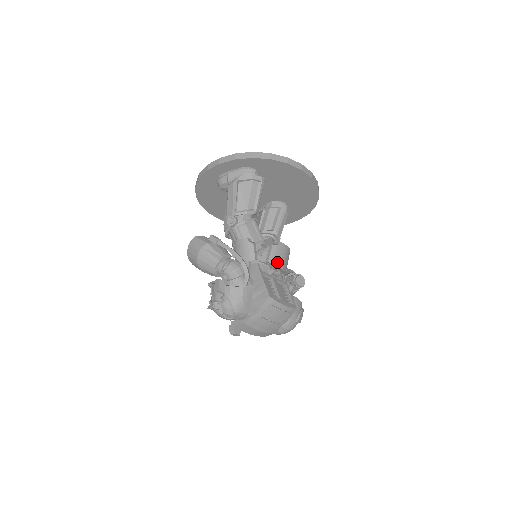
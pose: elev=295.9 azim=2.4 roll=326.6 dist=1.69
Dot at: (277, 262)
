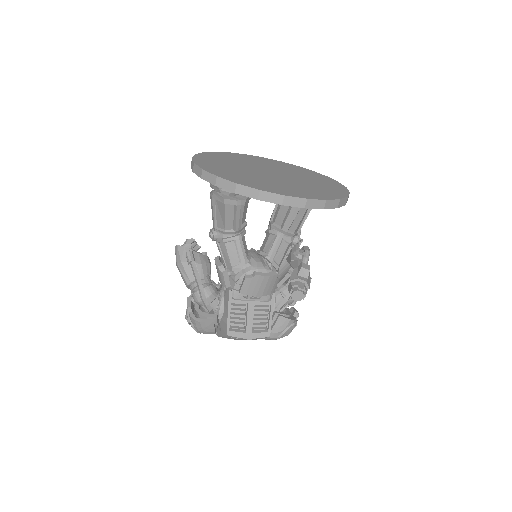
Dot at: (252, 292)
